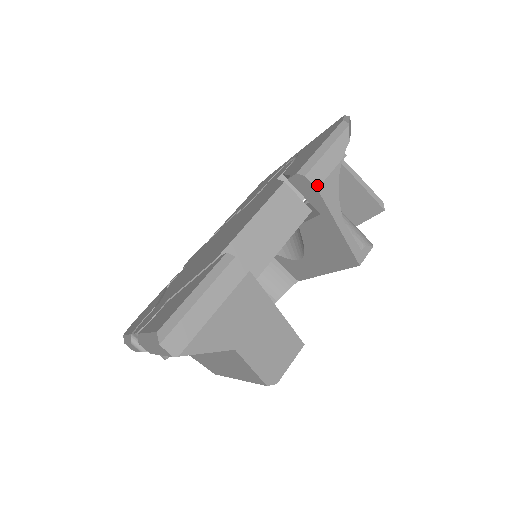
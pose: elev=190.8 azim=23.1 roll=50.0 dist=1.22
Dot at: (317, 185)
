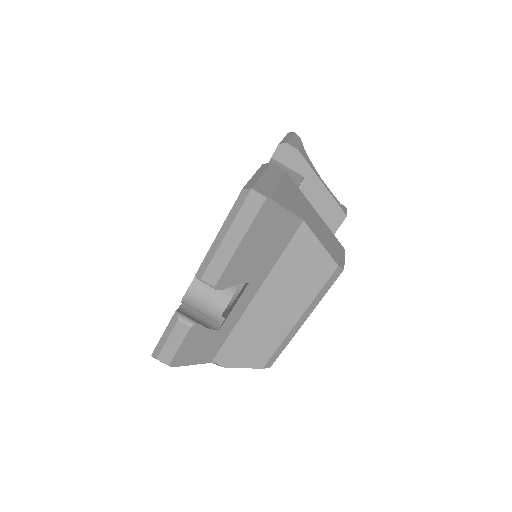
Dot at: (296, 148)
